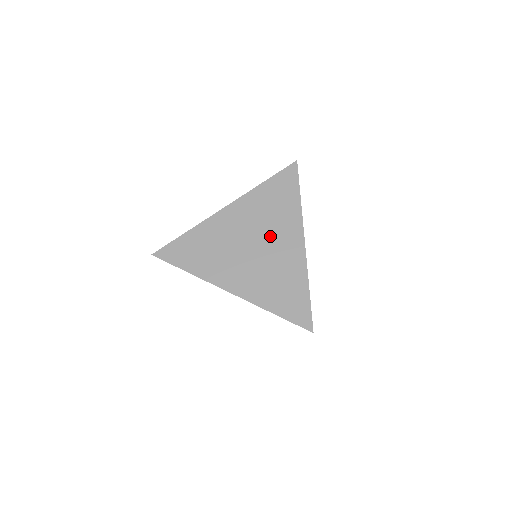
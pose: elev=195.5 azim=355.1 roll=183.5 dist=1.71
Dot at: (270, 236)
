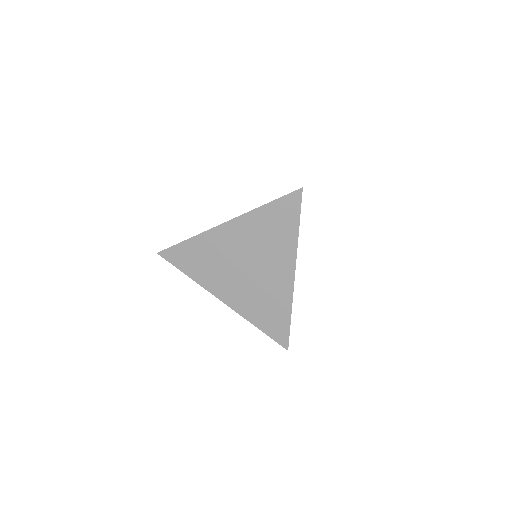
Dot at: (263, 261)
